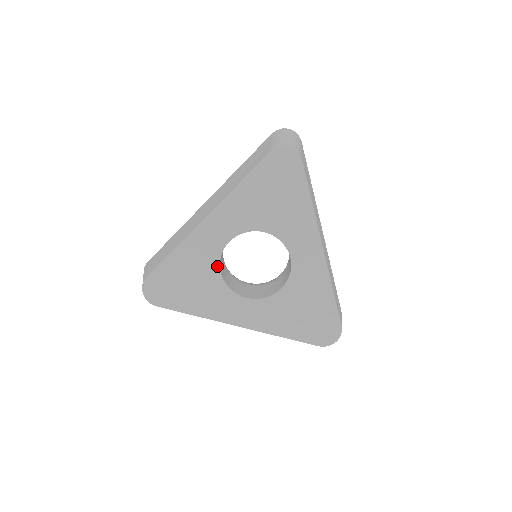
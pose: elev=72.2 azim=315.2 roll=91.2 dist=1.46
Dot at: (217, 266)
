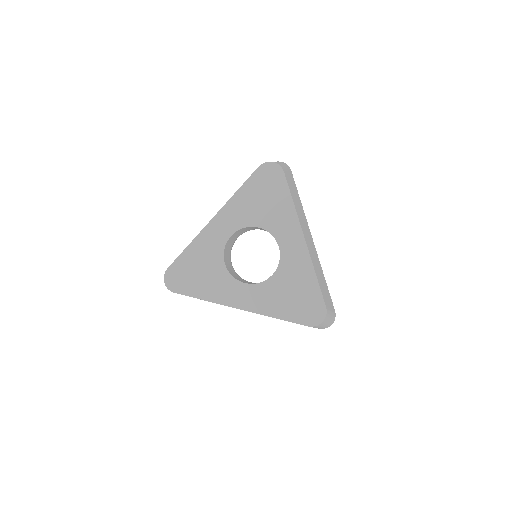
Dot at: (221, 257)
